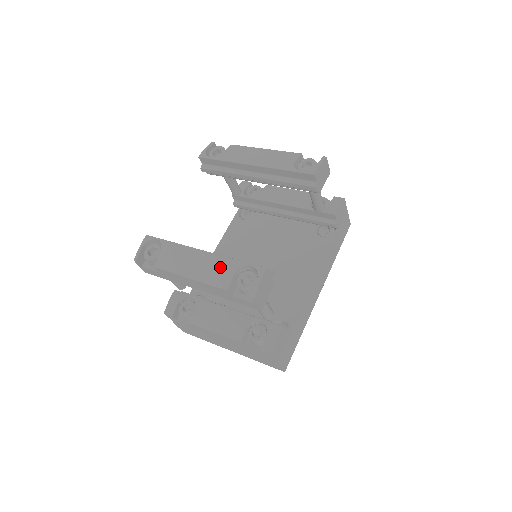
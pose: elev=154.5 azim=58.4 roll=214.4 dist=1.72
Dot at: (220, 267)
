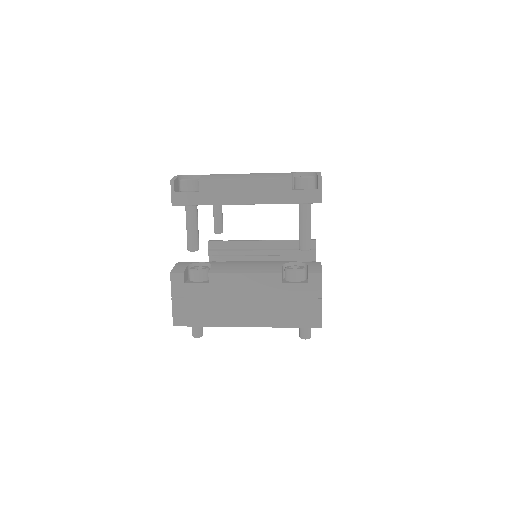
Dot at: (275, 173)
